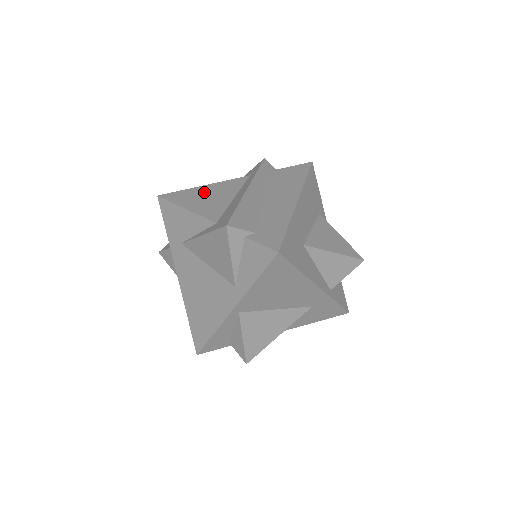
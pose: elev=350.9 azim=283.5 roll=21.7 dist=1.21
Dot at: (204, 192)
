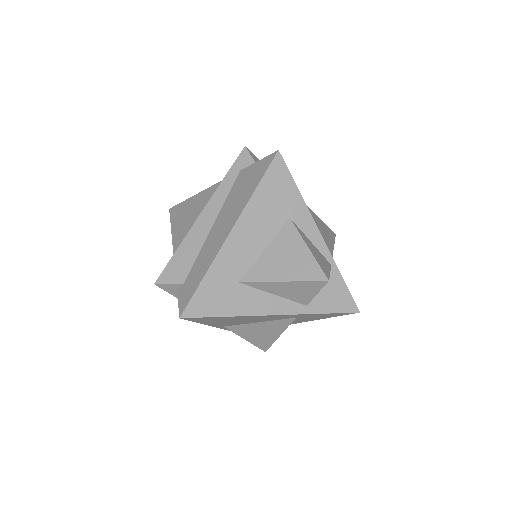
Dot at: (190, 207)
